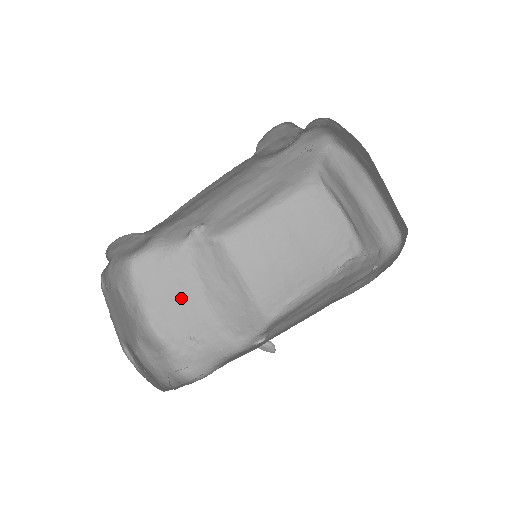
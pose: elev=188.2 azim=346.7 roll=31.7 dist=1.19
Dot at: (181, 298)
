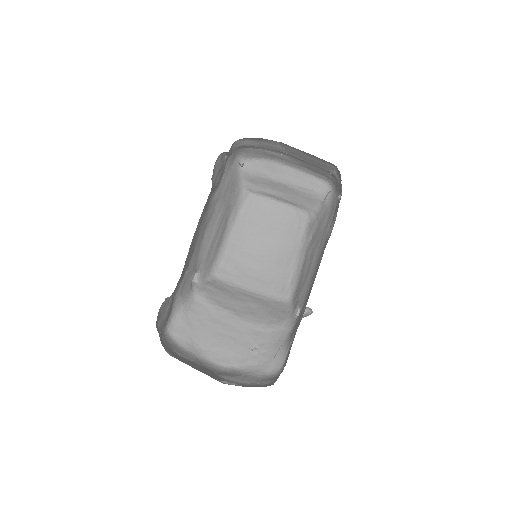
Dot at: (222, 331)
